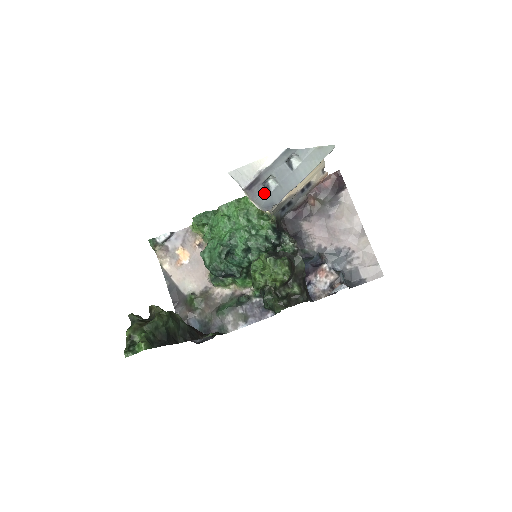
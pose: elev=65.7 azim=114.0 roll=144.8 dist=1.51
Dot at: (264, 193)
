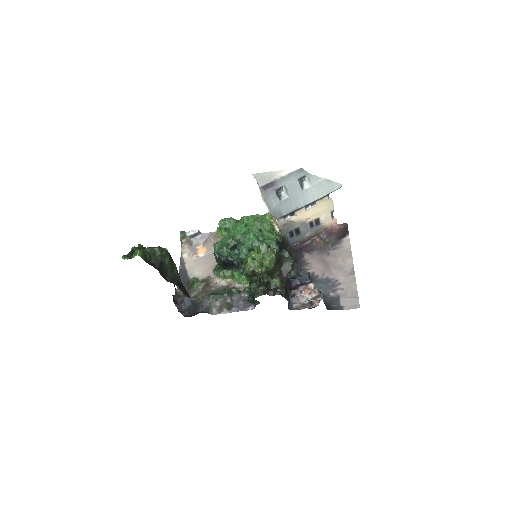
Dot at: (275, 199)
